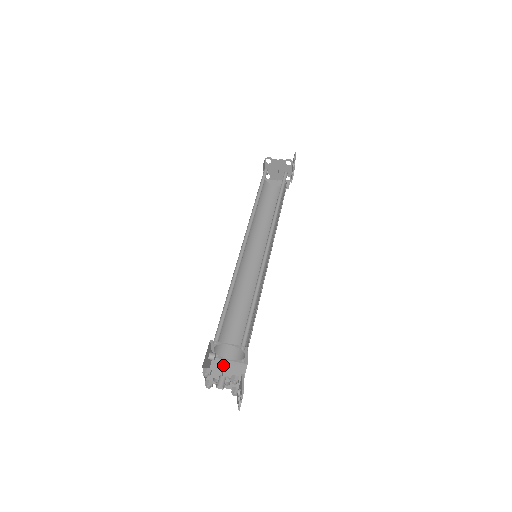
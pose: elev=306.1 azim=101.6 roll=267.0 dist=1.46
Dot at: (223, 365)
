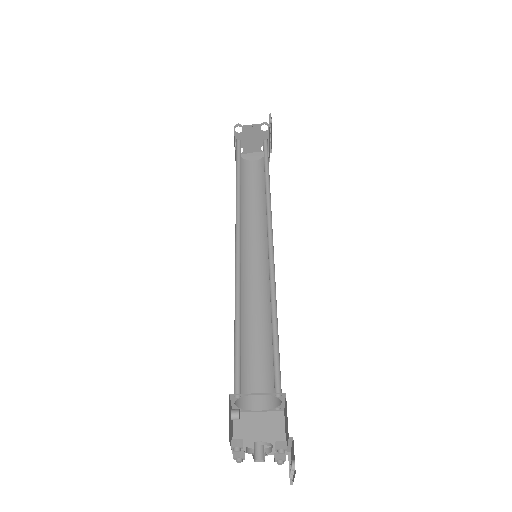
Dot at: (250, 421)
